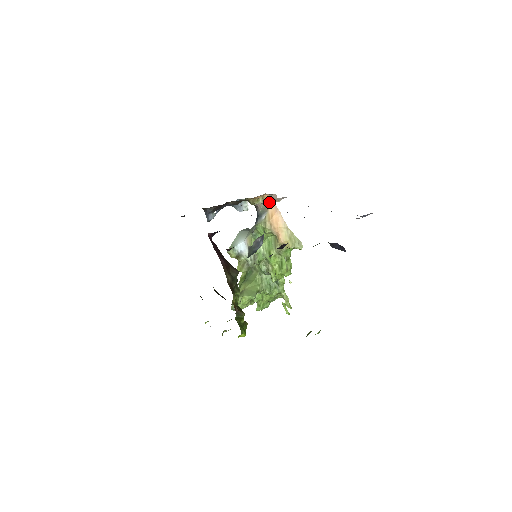
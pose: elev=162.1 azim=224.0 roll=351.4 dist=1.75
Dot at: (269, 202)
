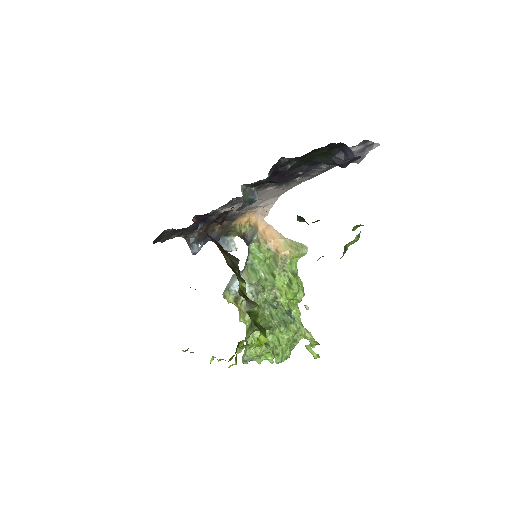
Dot at: (257, 222)
